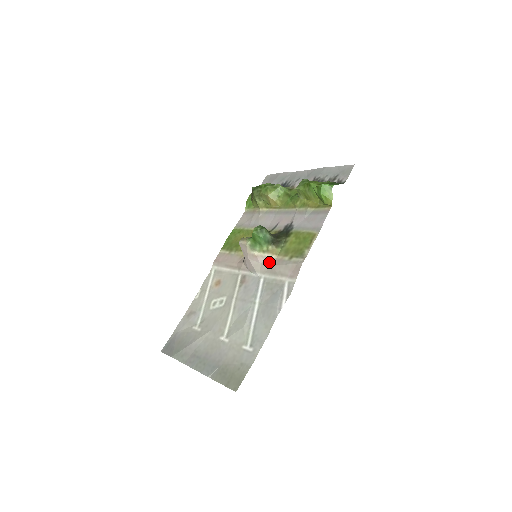
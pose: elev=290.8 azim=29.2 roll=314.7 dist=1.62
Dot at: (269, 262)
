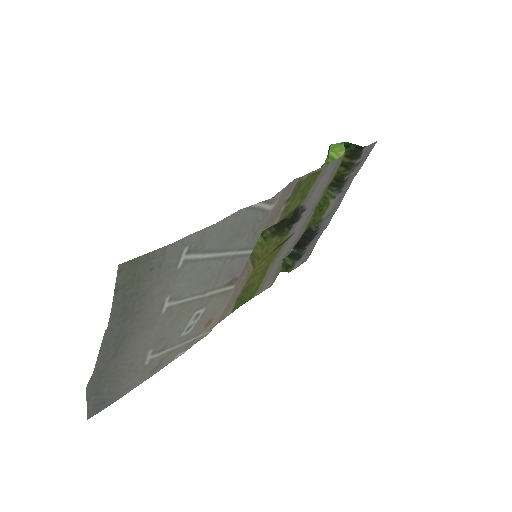
Dot at: occluded
